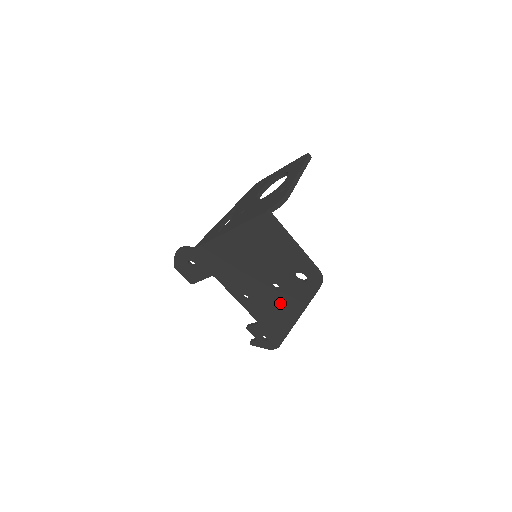
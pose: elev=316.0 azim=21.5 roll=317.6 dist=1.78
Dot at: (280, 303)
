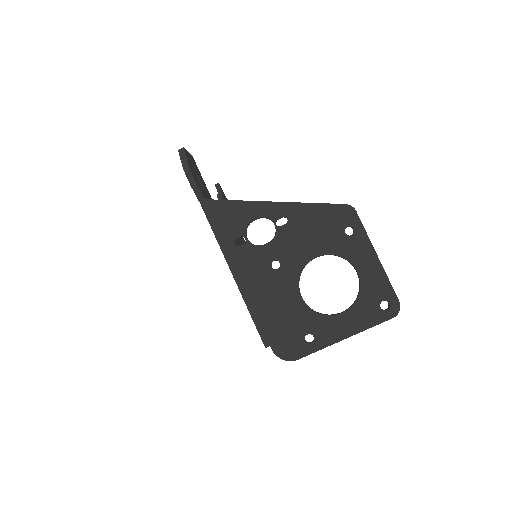
Dot at: occluded
